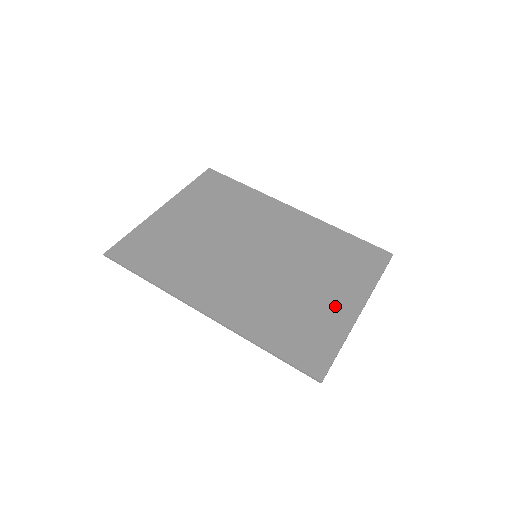
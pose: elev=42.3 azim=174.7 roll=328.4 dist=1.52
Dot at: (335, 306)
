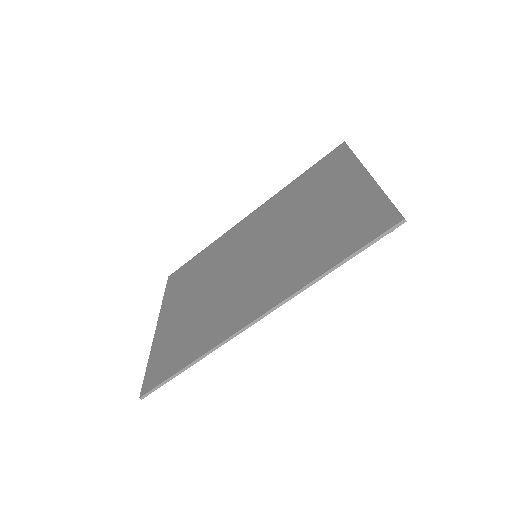
Dot at: (347, 194)
